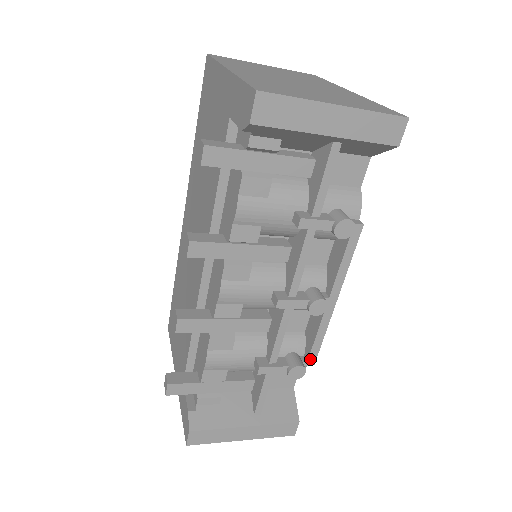
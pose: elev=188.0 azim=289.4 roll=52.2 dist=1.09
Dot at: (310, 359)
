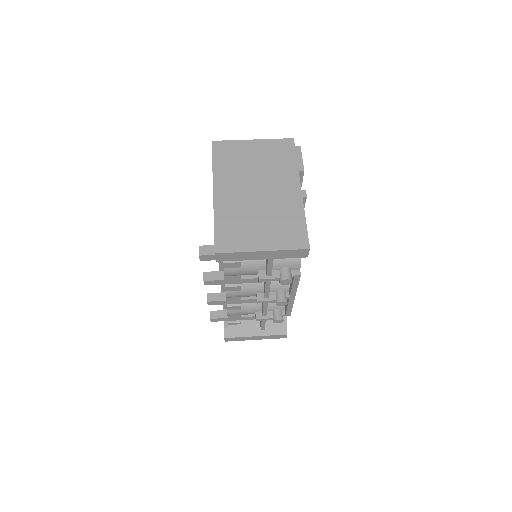
Dot at: (287, 314)
